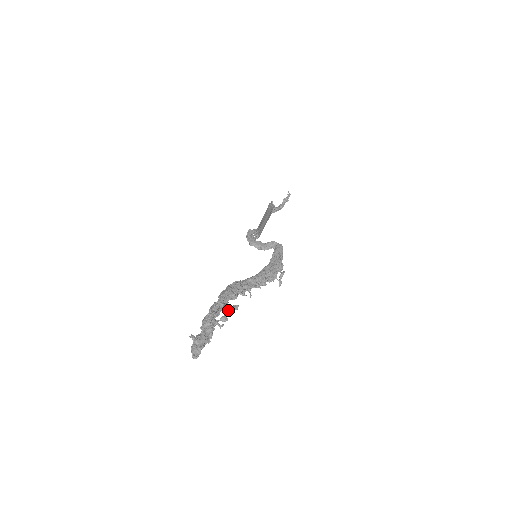
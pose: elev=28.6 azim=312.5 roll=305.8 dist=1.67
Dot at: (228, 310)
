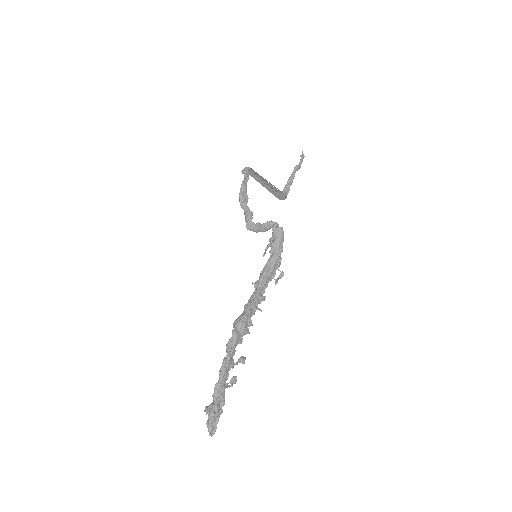
Dot at: (235, 364)
